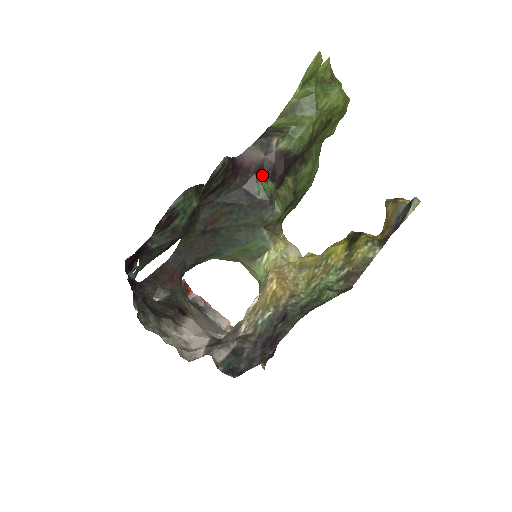
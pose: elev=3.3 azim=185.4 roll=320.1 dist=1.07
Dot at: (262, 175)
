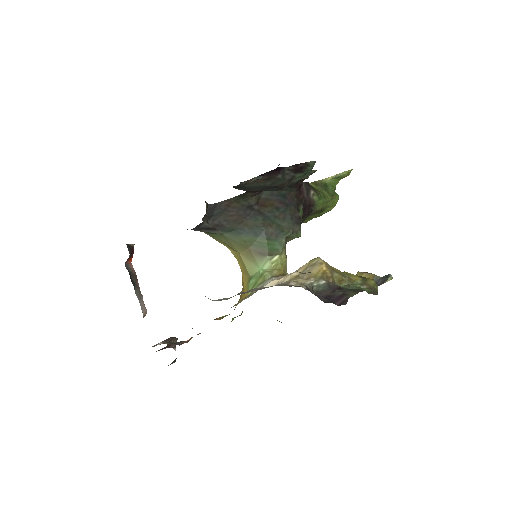
Dot at: (303, 203)
